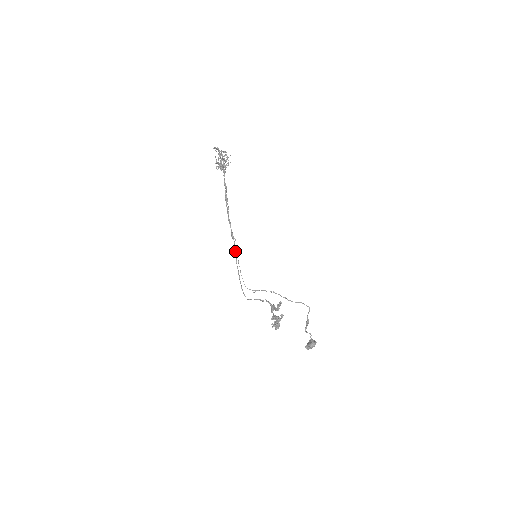
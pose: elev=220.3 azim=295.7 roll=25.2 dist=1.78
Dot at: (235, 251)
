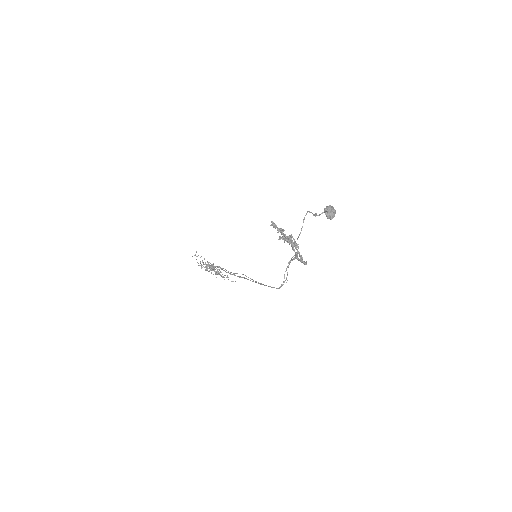
Dot at: (248, 279)
